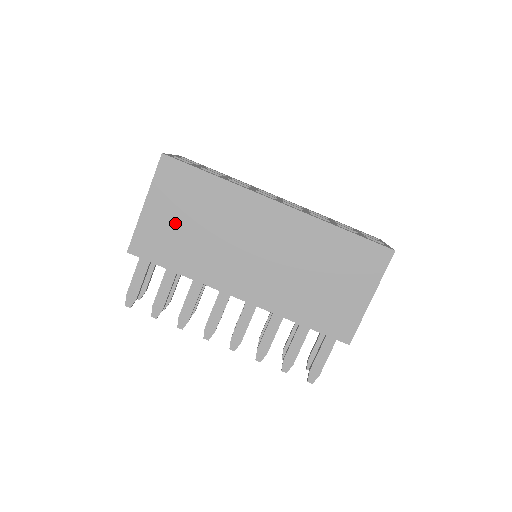
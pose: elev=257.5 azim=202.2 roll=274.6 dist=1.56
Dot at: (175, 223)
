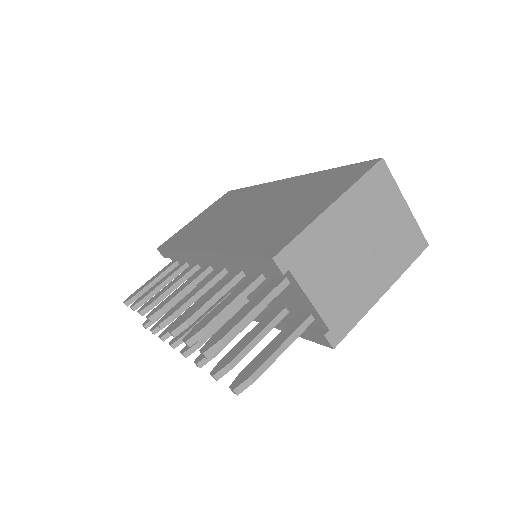
Dot at: (202, 221)
